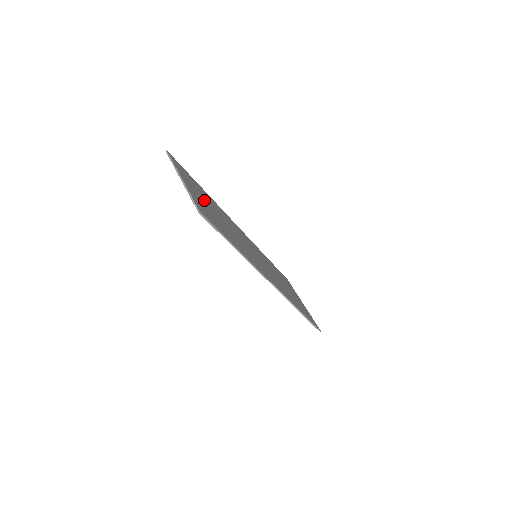
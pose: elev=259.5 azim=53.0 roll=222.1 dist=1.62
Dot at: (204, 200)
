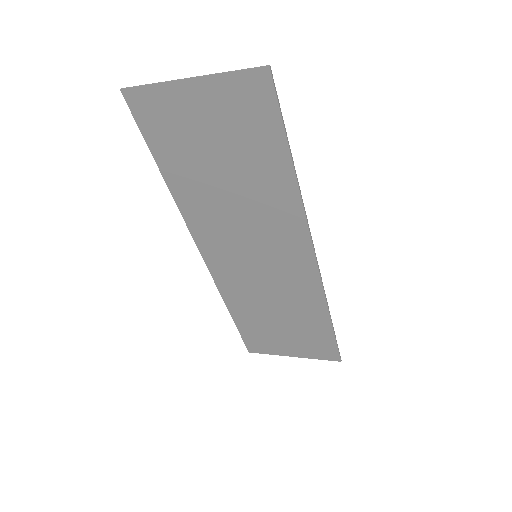
Dot at: (205, 139)
